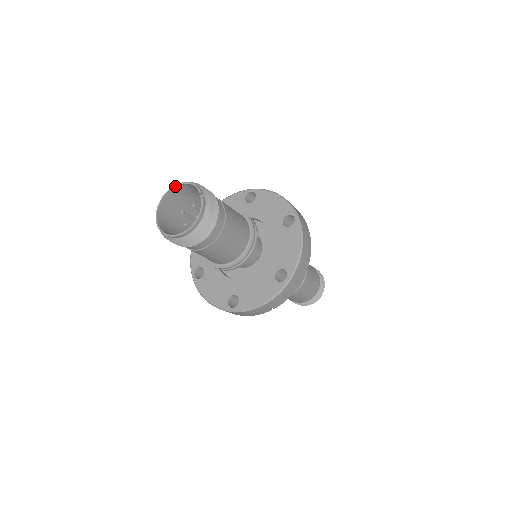
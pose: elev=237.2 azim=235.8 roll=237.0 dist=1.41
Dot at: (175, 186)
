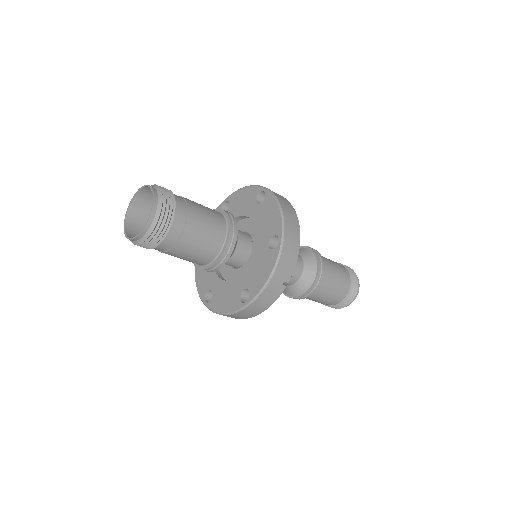
Dot at: (131, 200)
